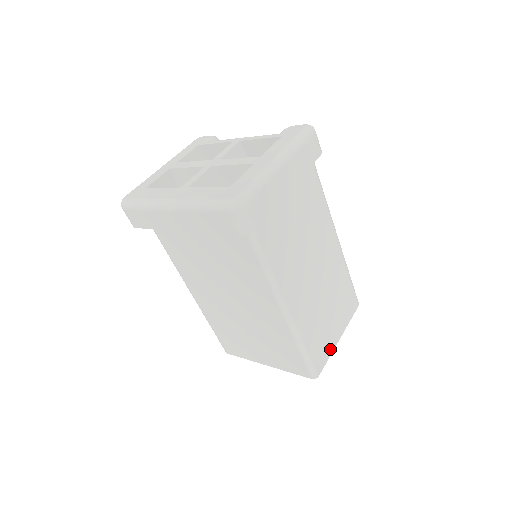
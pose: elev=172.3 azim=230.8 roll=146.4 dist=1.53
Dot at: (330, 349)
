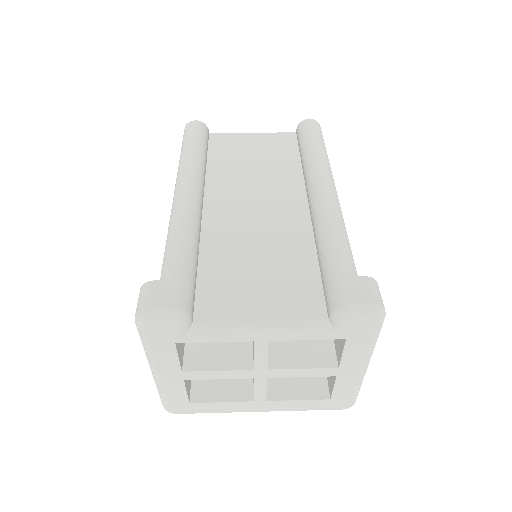
Dot at: occluded
